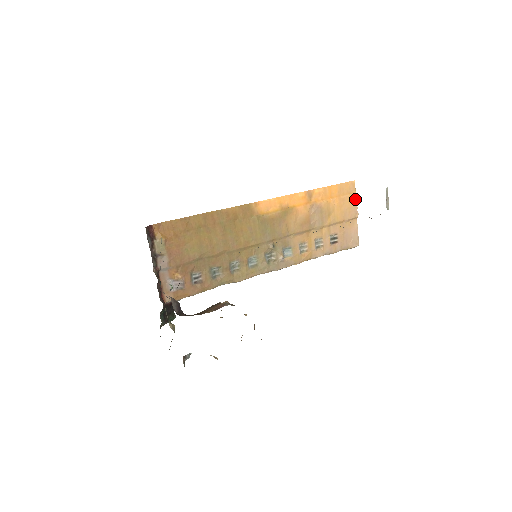
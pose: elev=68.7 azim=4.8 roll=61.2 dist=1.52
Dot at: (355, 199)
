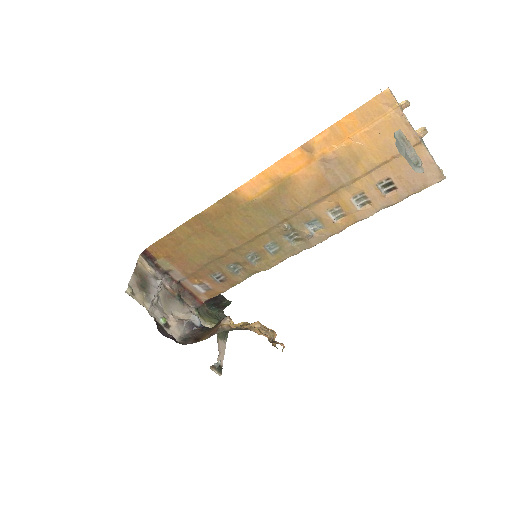
Dot at: (401, 118)
